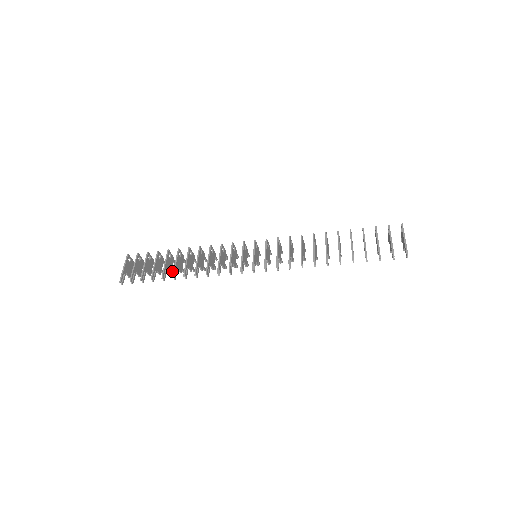
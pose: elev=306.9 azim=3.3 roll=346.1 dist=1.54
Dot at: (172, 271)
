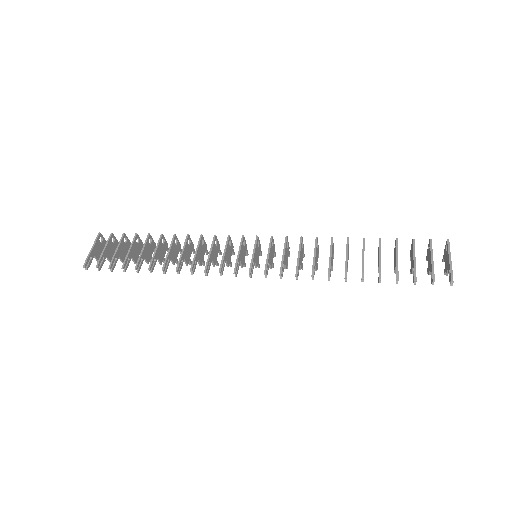
Dot at: occluded
